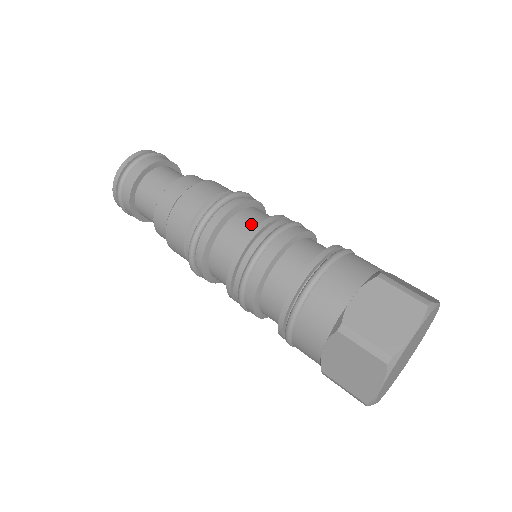
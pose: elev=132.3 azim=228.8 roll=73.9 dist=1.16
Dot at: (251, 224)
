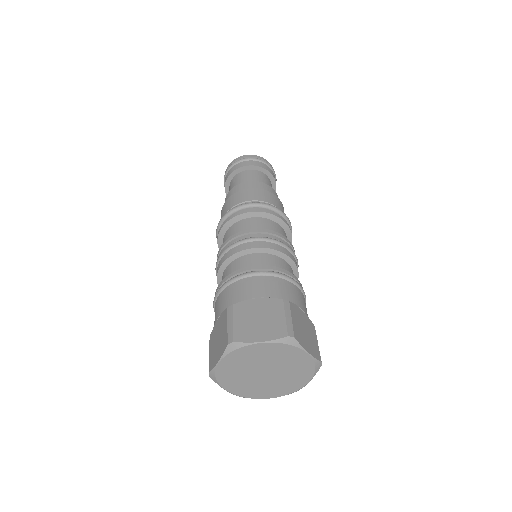
Dot at: (261, 228)
